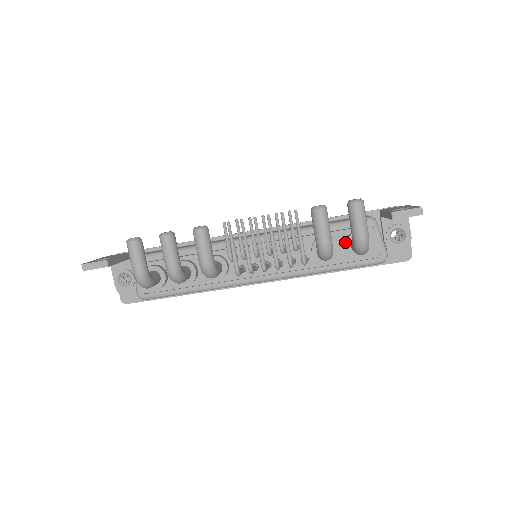
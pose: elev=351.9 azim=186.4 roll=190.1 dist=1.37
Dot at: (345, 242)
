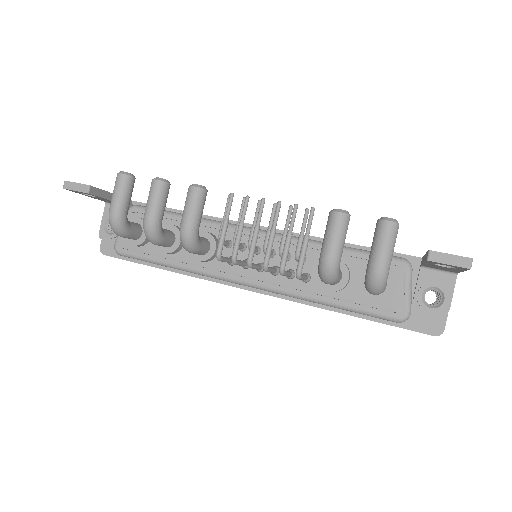
Dot at: (361, 275)
